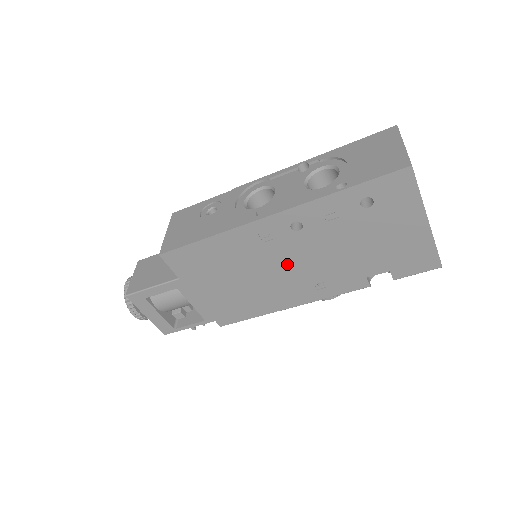
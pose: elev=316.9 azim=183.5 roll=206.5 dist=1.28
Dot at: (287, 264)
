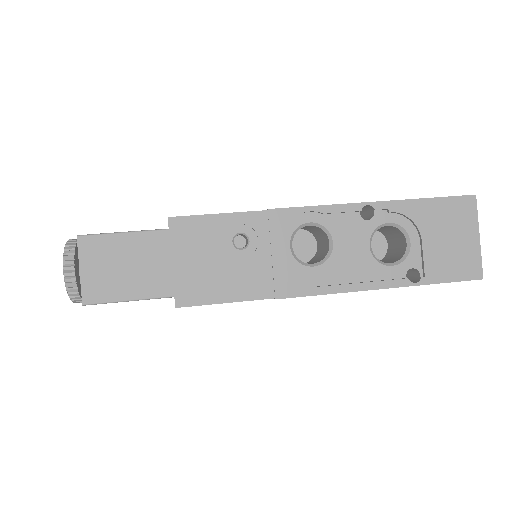
Dot at: occluded
